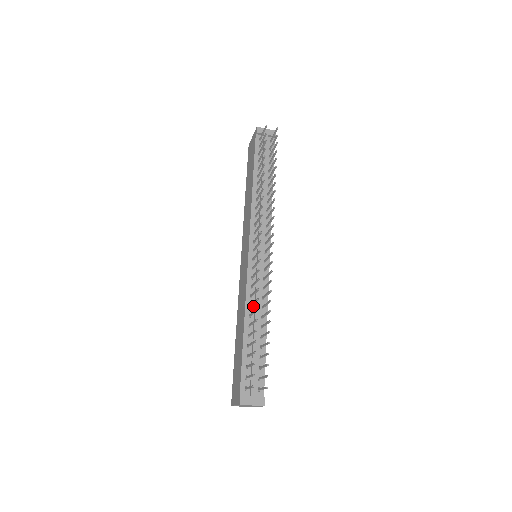
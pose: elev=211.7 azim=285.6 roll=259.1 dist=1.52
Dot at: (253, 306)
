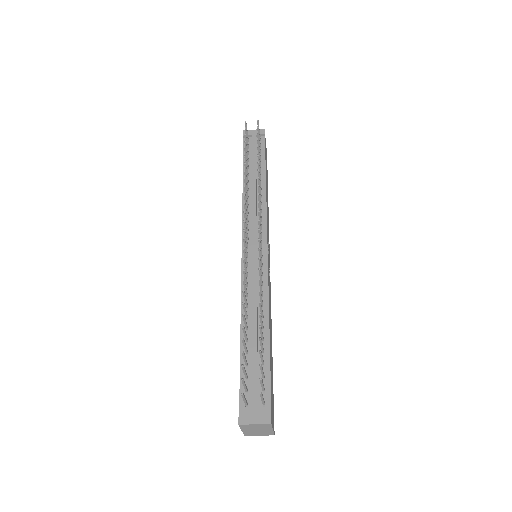
Dot at: (250, 307)
